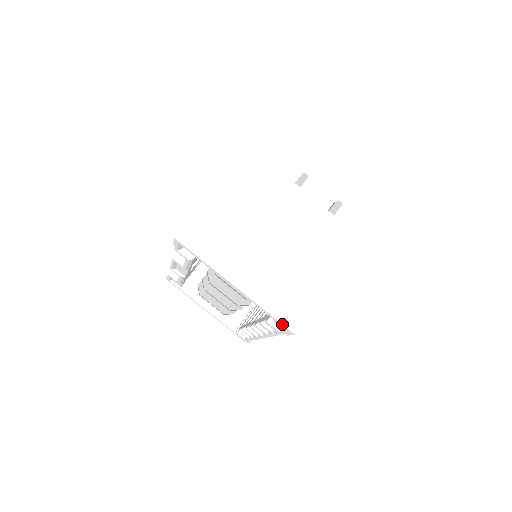
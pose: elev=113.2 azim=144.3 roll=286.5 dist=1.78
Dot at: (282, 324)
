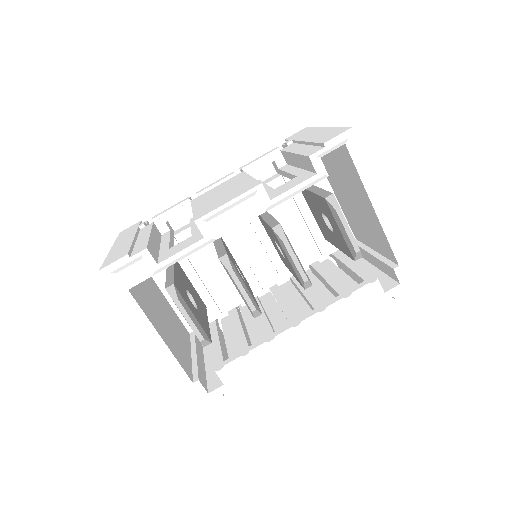
Dot at: (413, 270)
